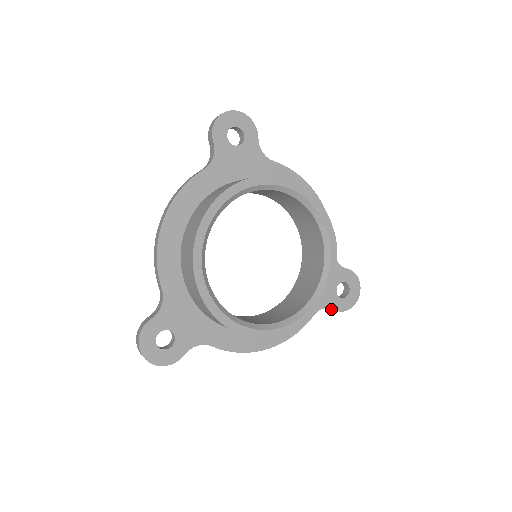
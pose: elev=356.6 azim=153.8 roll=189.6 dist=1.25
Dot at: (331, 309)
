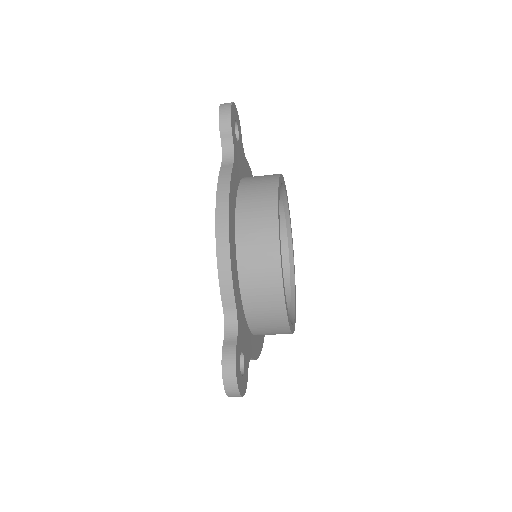
Dot at: occluded
